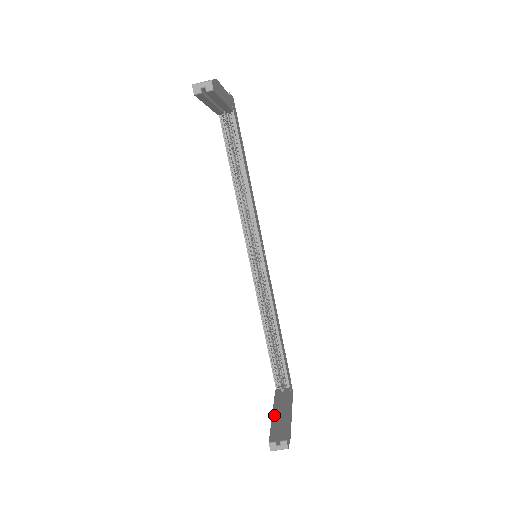
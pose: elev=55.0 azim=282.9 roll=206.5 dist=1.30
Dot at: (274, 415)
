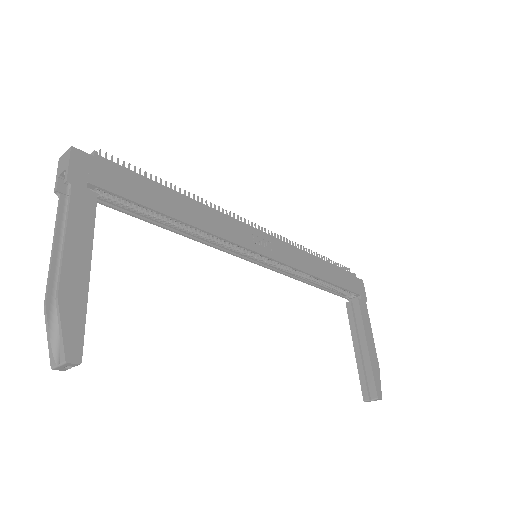
Dot at: (356, 354)
